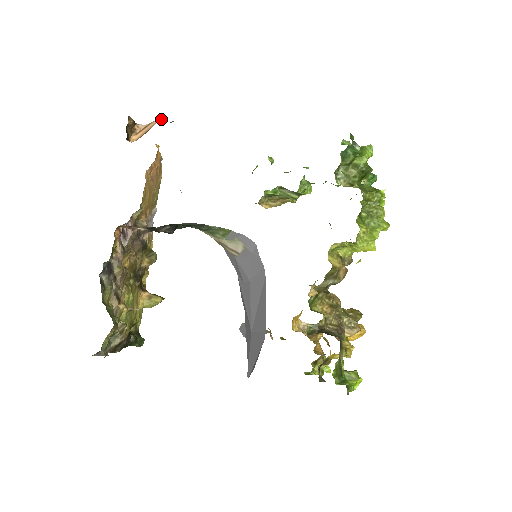
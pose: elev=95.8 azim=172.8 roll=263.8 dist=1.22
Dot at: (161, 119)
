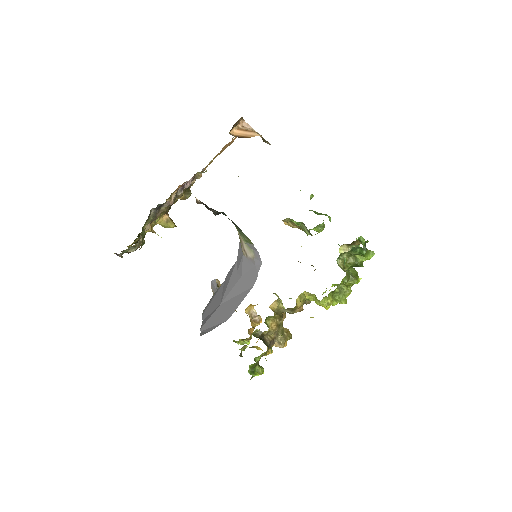
Dot at: (261, 136)
